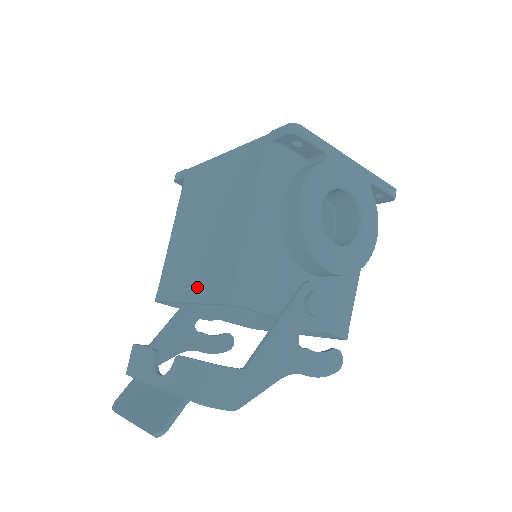
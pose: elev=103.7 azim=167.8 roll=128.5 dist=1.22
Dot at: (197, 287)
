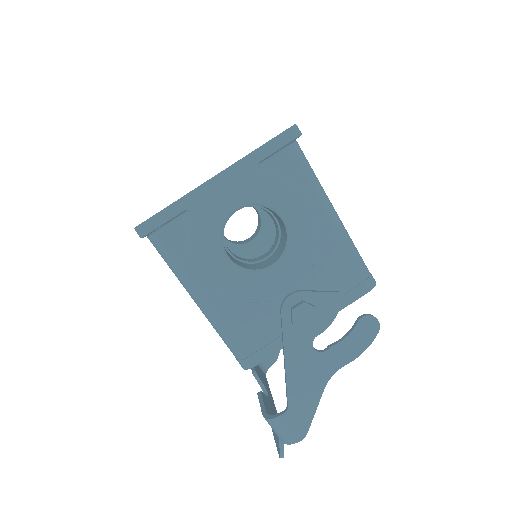
Dot at: occluded
